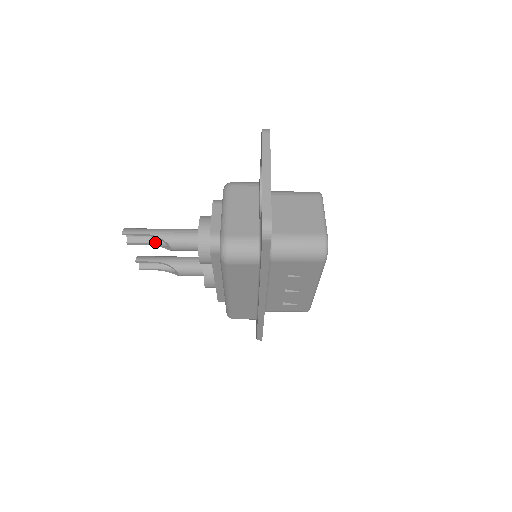
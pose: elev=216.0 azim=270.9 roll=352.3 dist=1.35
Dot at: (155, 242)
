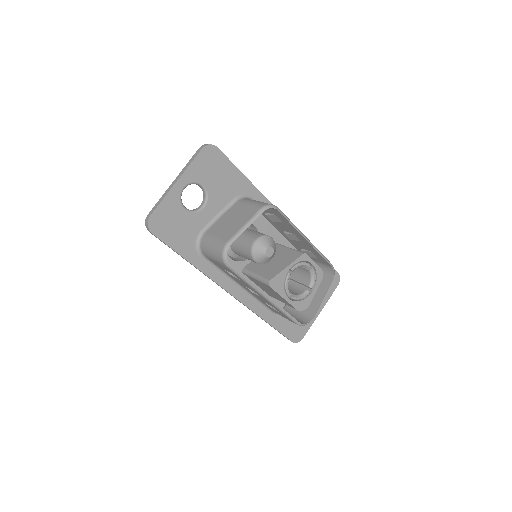
Dot at: occluded
